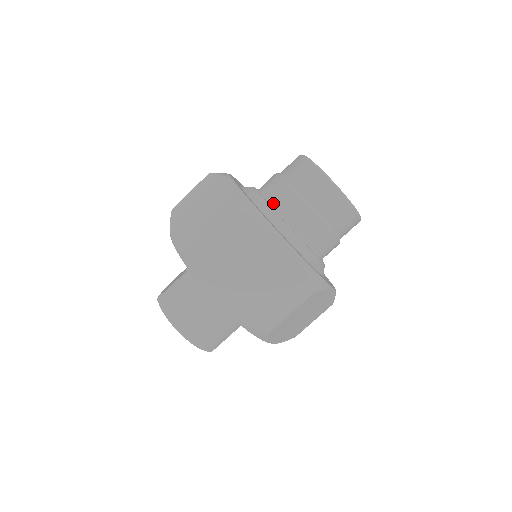
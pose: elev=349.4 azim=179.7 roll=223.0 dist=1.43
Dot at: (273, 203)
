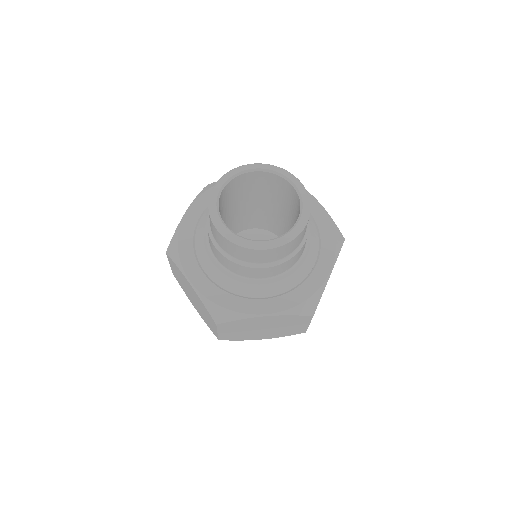
Dot at: (229, 270)
